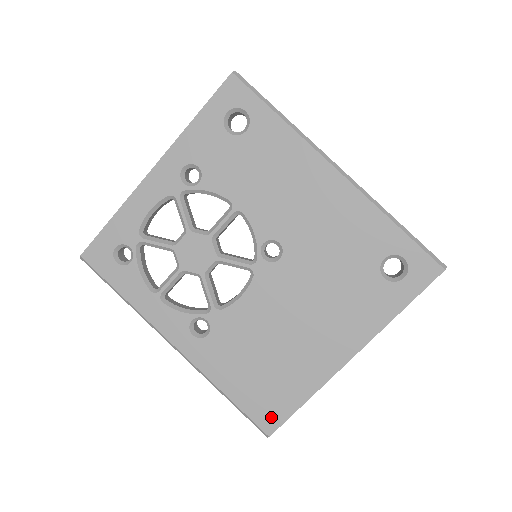
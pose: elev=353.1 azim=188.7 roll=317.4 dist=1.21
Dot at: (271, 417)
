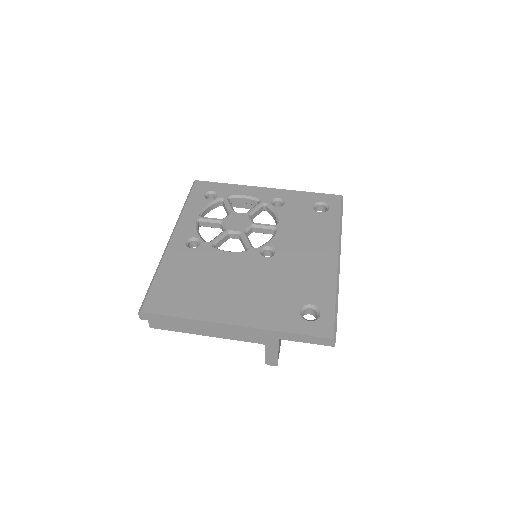
Dot at: (157, 305)
